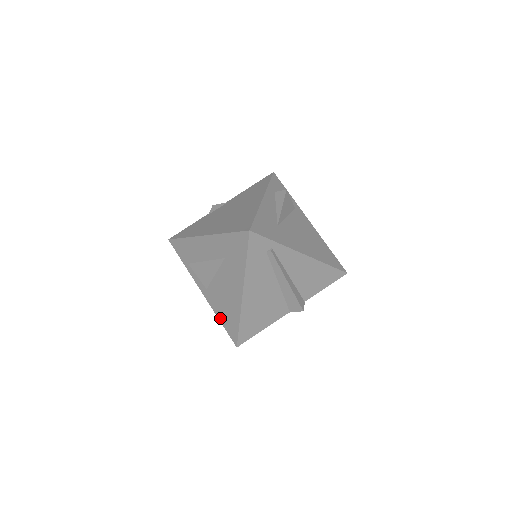
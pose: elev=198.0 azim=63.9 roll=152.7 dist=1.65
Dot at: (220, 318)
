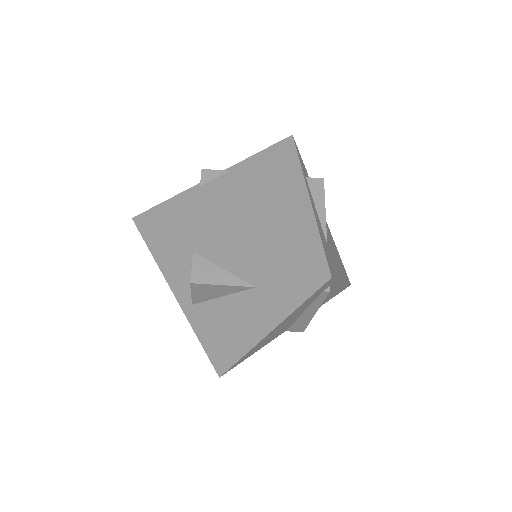
Dot at: (203, 342)
